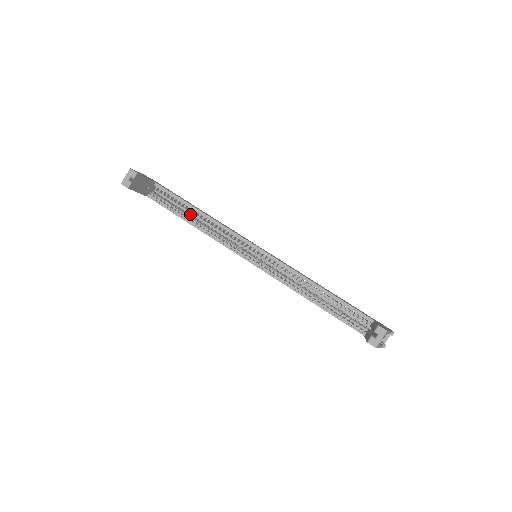
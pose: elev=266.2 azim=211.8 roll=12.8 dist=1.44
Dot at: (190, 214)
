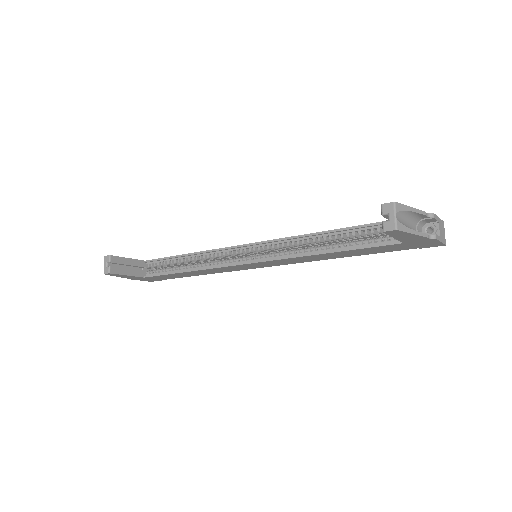
Dot at: (184, 265)
